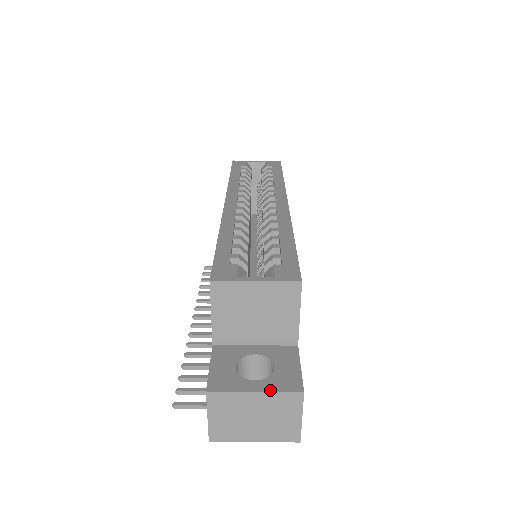
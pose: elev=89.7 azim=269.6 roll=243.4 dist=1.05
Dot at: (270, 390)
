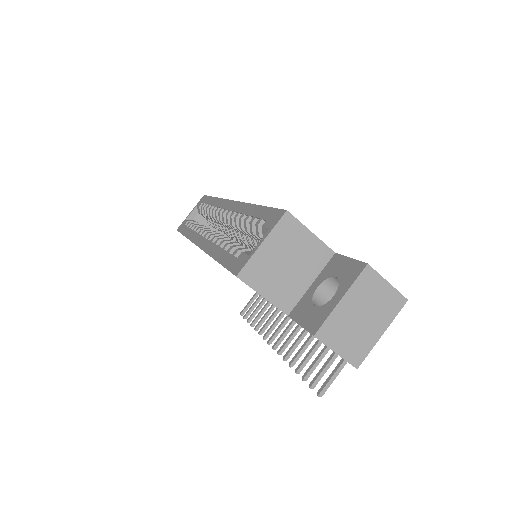
Dot at: (348, 288)
